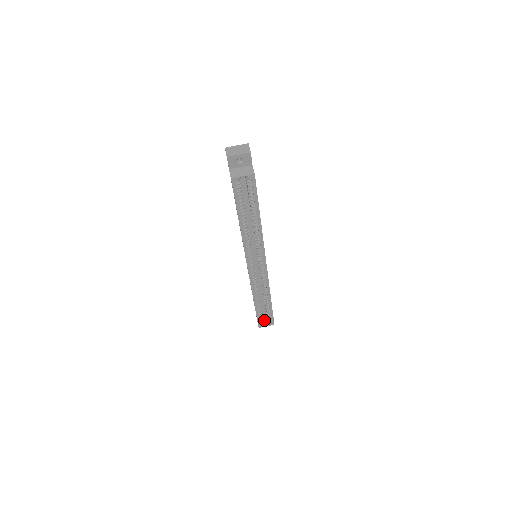
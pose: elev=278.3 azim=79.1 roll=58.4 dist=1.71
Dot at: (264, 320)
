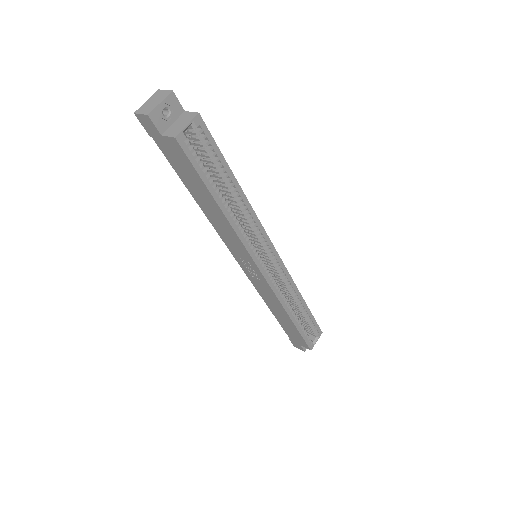
Dot at: occluded
